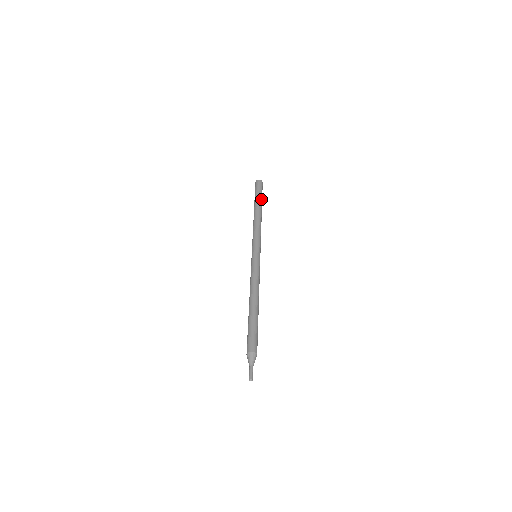
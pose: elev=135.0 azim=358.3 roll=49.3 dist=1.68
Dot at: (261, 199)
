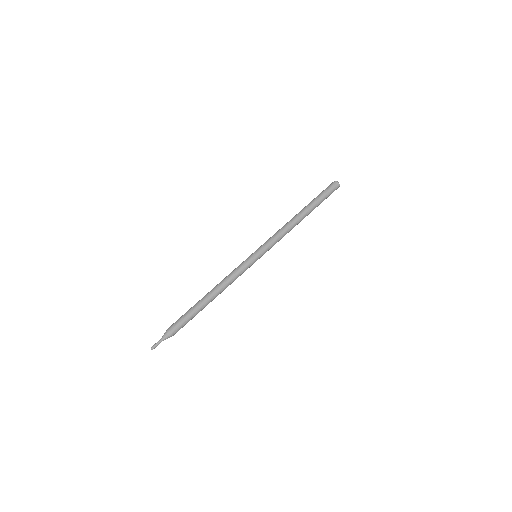
Dot at: occluded
